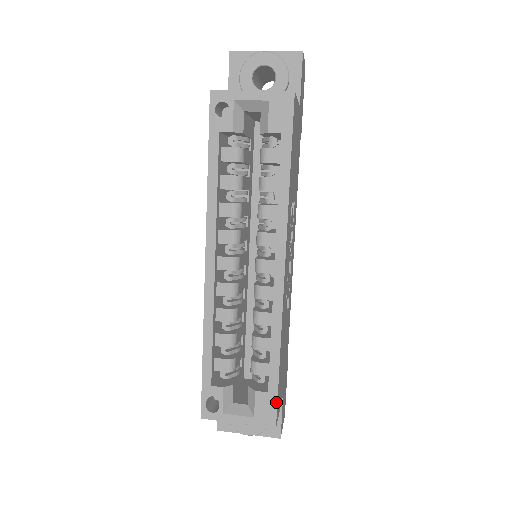
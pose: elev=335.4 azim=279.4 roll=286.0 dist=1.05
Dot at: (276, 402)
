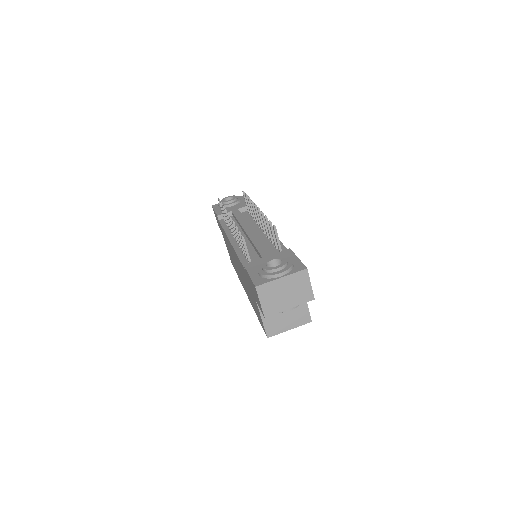
Dot at: occluded
